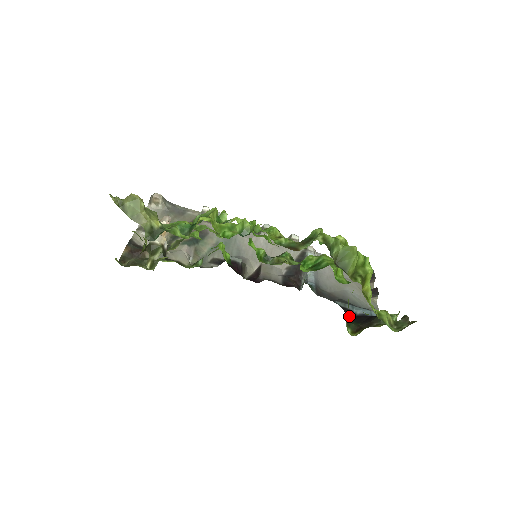
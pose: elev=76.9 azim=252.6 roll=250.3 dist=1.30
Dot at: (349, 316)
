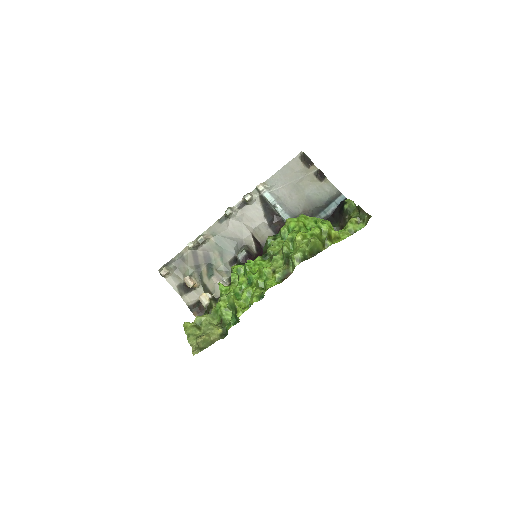
Dot at: occluded
